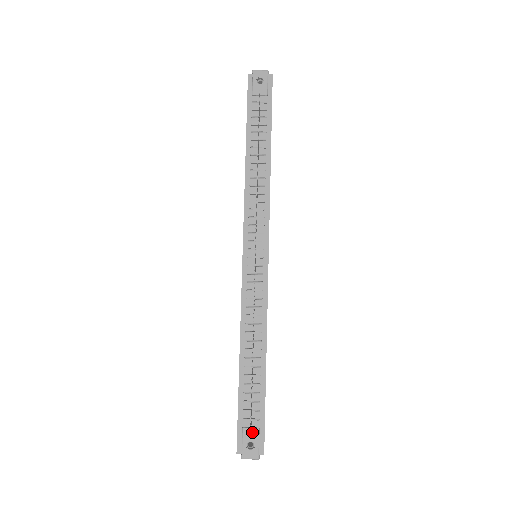
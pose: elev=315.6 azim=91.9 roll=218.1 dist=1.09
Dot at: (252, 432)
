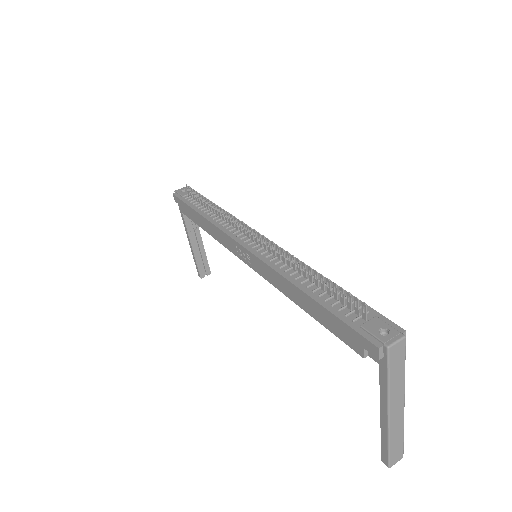
Dot at: (373, 322)
